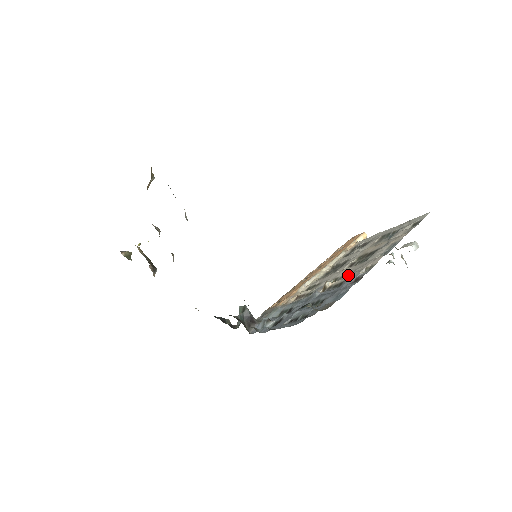
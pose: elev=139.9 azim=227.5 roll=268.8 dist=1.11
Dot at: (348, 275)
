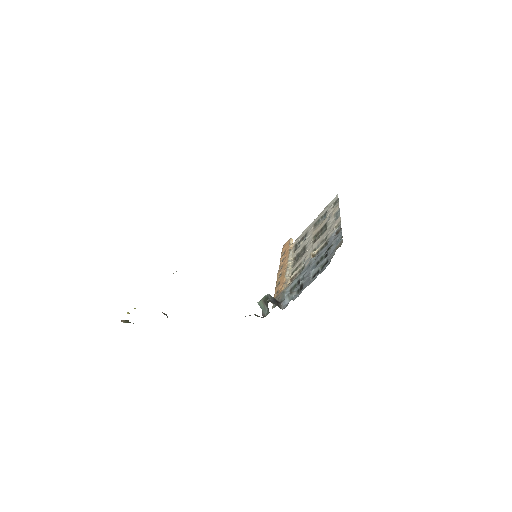
Dot at: (323, 240)
